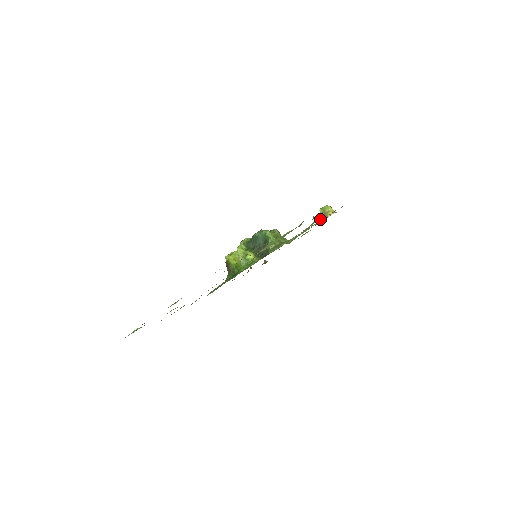
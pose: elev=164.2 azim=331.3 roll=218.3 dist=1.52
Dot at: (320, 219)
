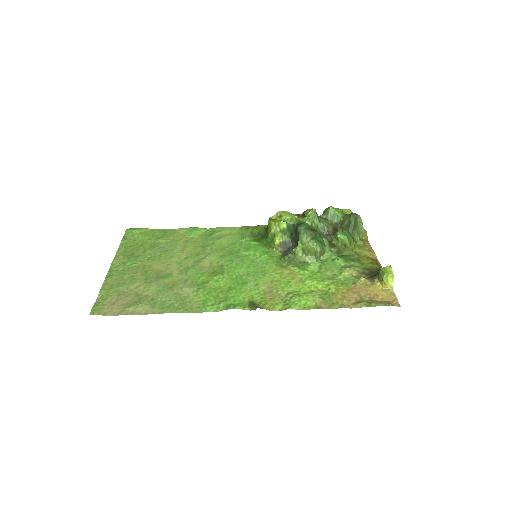
Dot at: occluded
